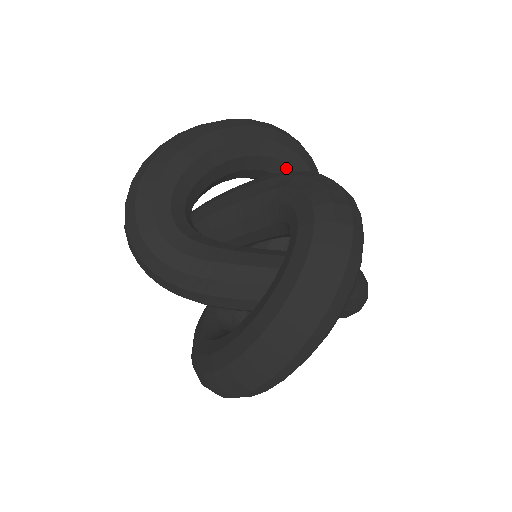
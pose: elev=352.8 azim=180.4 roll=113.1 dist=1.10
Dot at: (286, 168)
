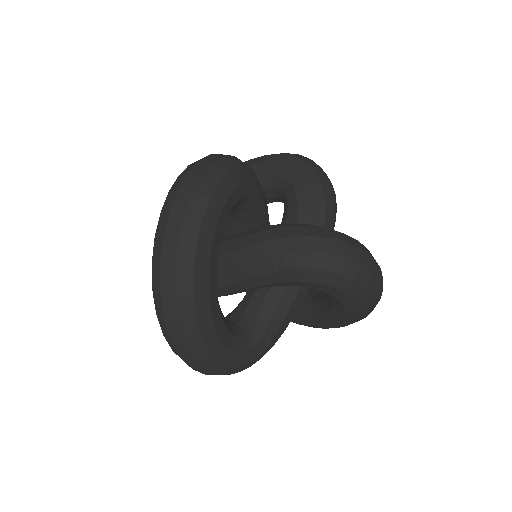
Dot at: (274, 177)
